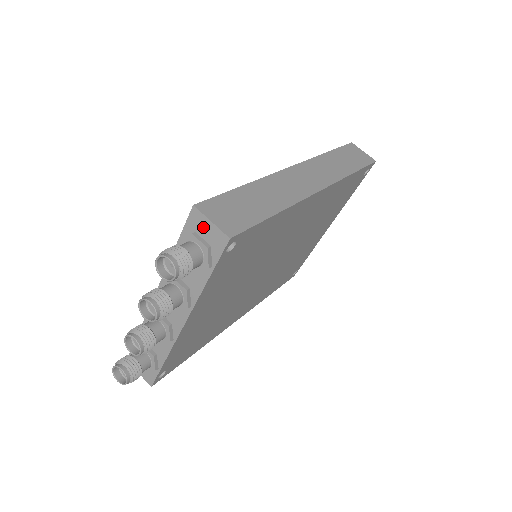
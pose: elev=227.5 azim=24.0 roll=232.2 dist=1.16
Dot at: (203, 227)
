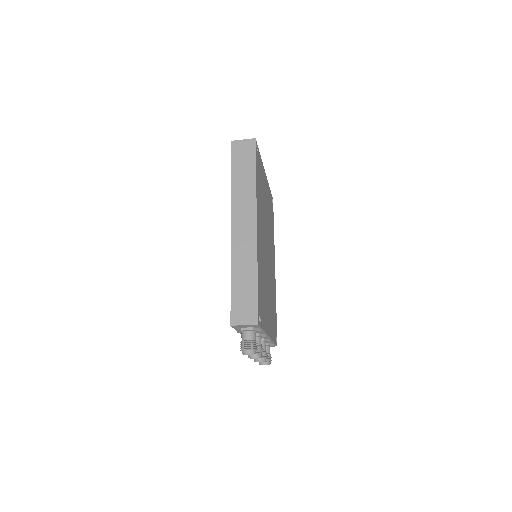
Dot at: (243, 327)
